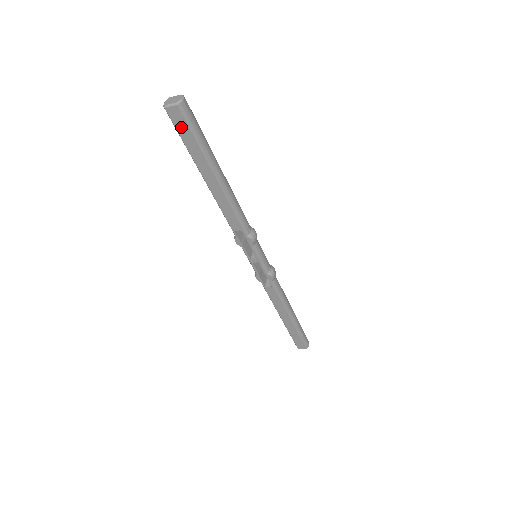
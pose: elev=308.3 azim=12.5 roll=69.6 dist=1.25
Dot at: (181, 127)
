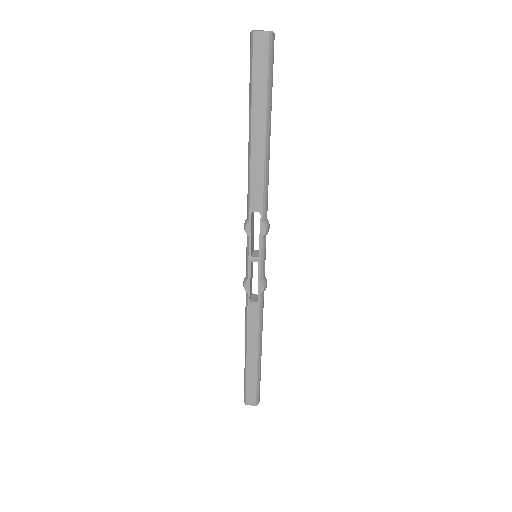
Dot at: (259, 61)
